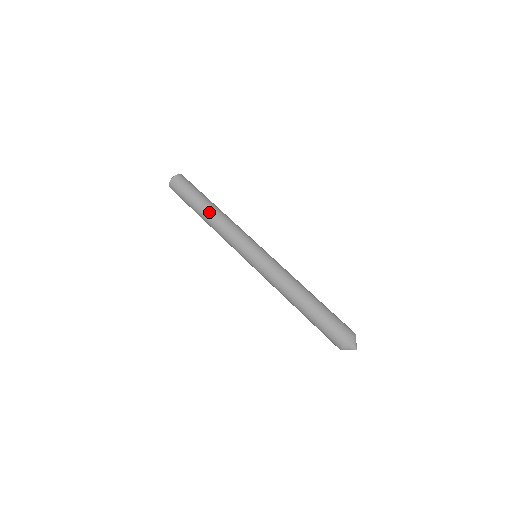
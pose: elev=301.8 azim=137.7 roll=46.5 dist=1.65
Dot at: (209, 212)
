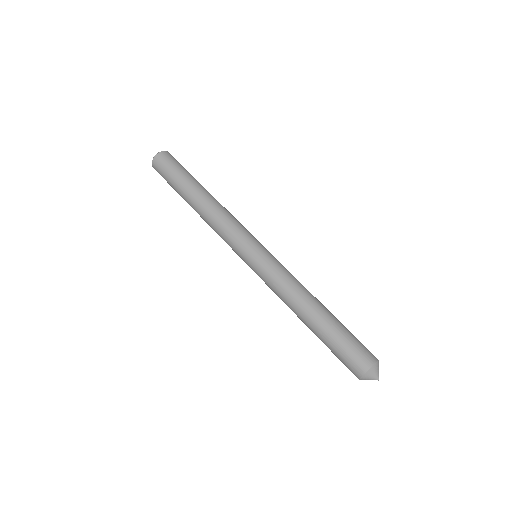
Dot at: (200, 199)
